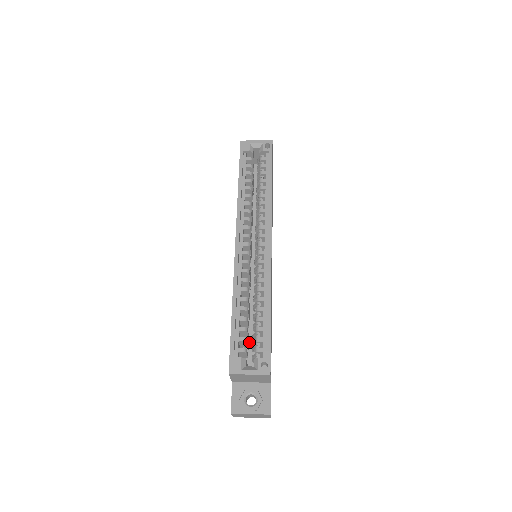
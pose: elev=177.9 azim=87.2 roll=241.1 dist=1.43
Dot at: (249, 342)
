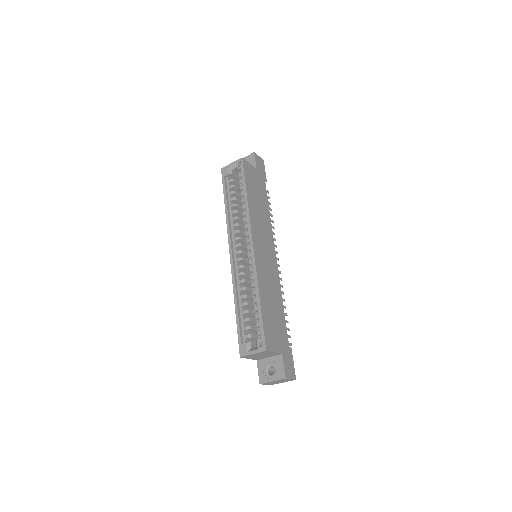
Dot at: occluded
